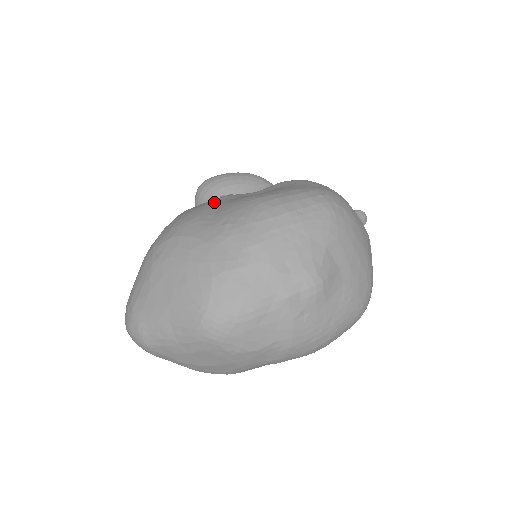
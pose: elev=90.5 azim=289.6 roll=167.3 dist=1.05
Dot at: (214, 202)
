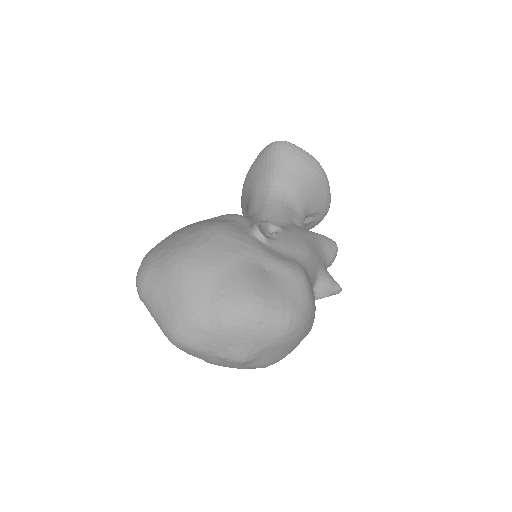
Dot at: (237, 255)
